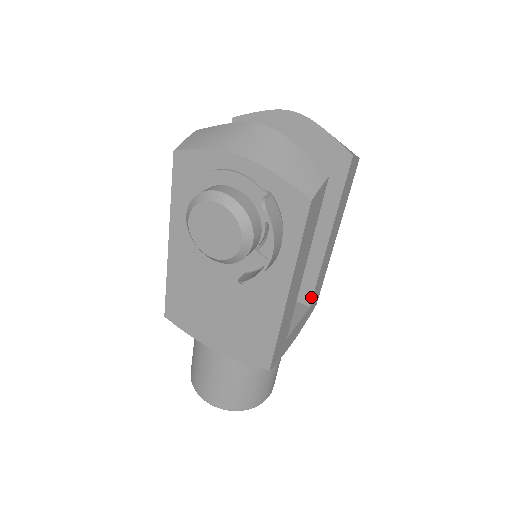
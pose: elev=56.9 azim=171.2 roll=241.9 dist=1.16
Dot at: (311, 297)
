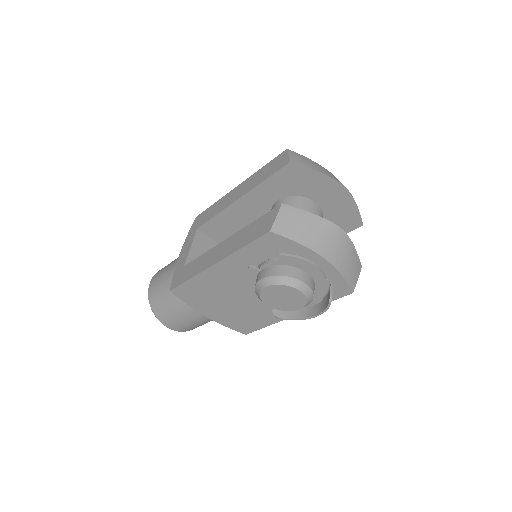
Dot at: occluded
